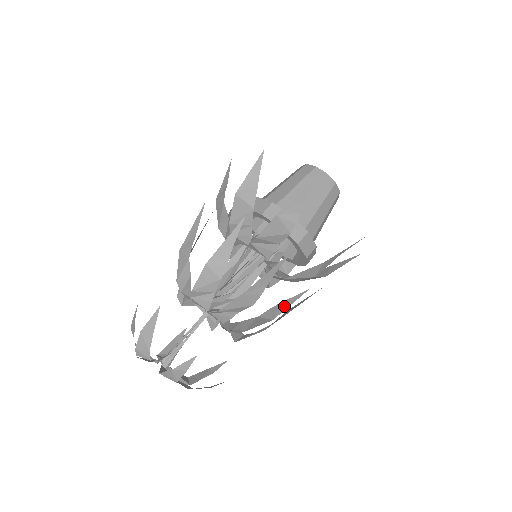
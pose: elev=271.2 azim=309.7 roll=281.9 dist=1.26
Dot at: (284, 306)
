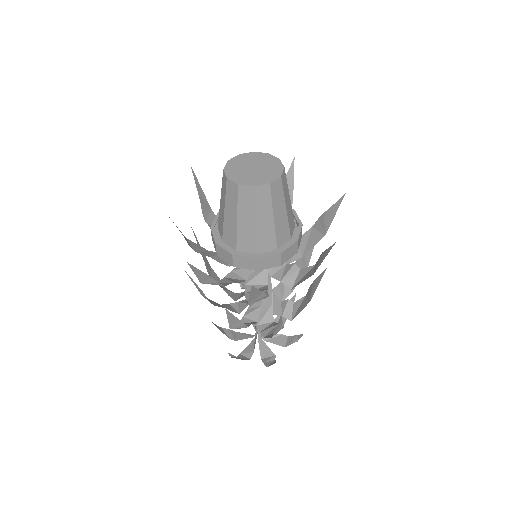
Dot at: (308, 253)
